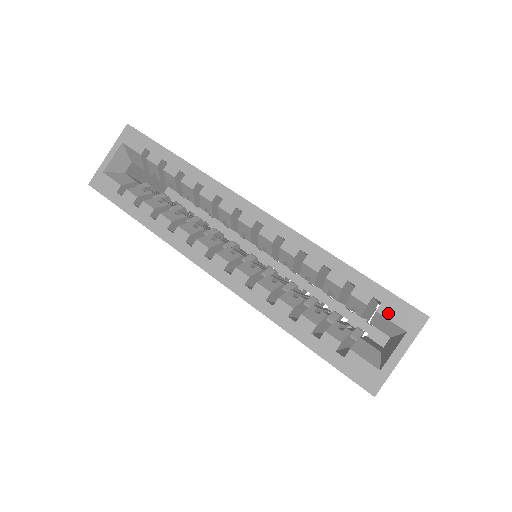
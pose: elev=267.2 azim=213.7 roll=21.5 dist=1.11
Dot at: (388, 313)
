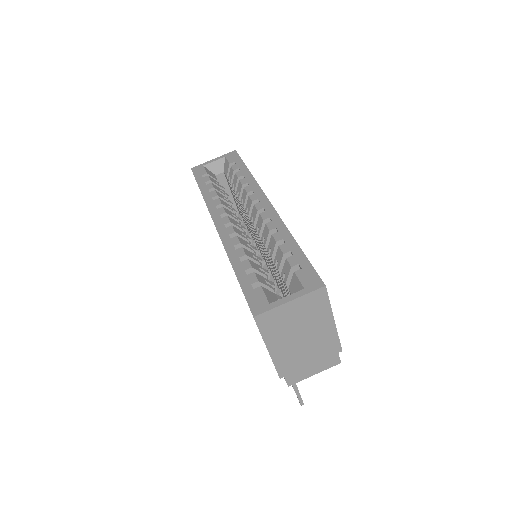
Dot at: (301, 275)
